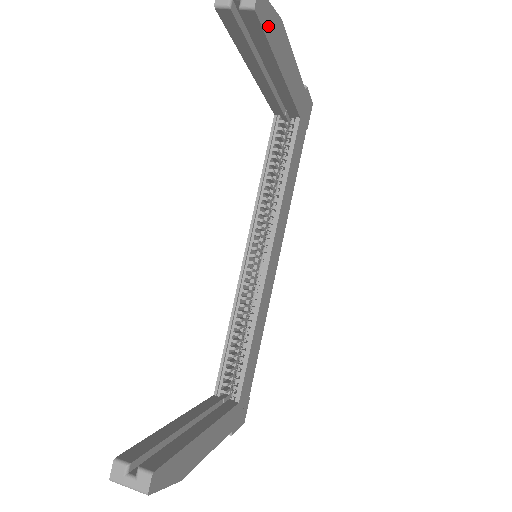
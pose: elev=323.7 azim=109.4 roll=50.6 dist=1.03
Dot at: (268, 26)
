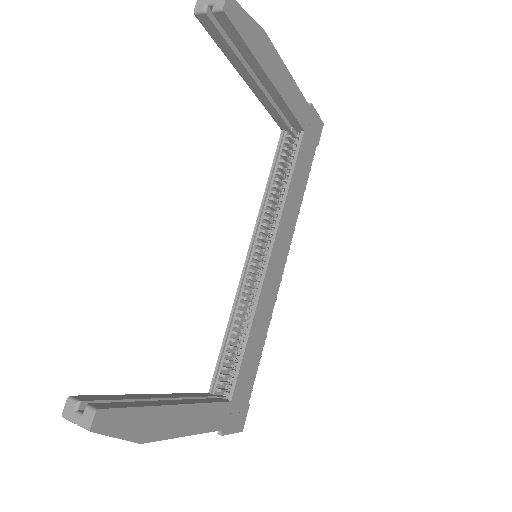
Dot at: (245, 30)
